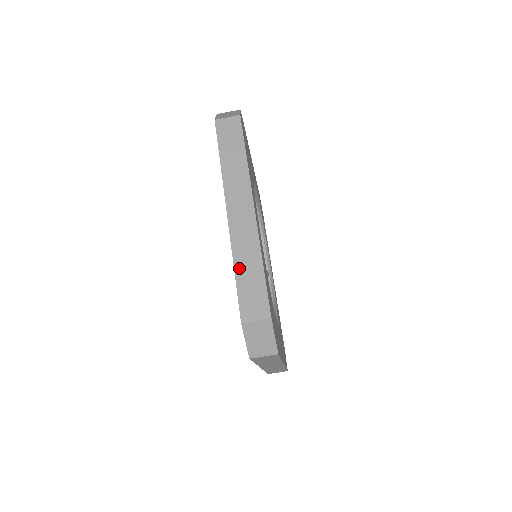
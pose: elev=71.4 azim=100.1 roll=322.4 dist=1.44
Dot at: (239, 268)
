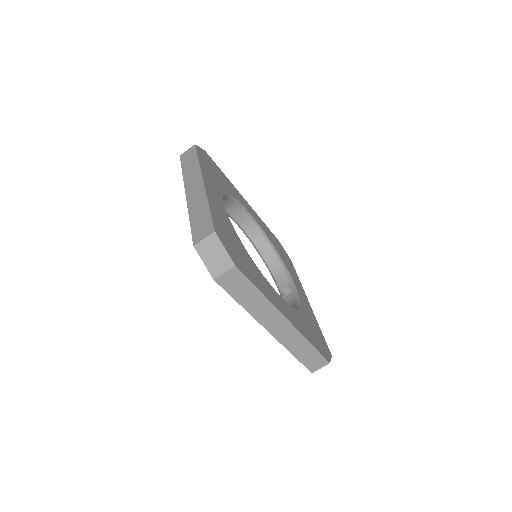
Dot at: (193, 217)
